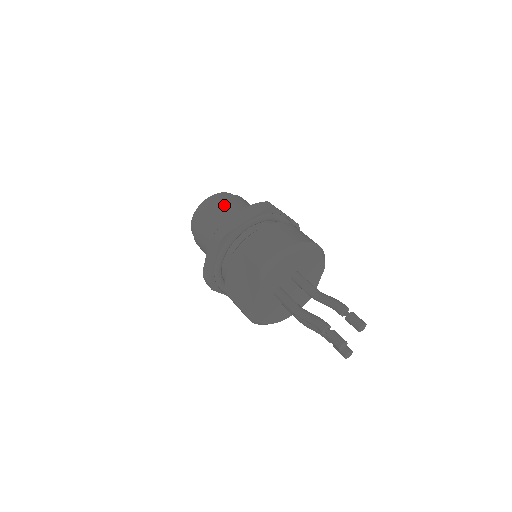
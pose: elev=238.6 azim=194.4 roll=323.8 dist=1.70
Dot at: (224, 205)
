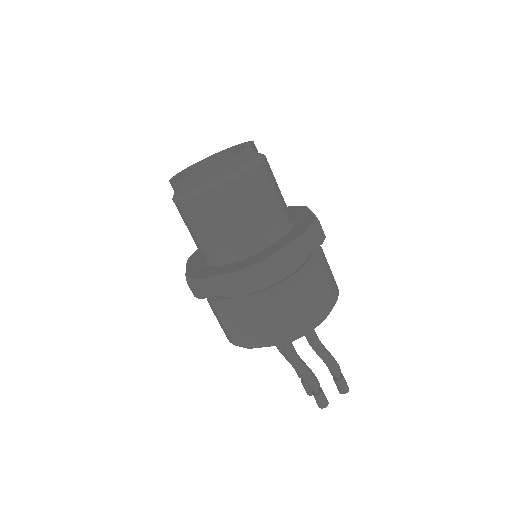
Dot at: (259, 192)
